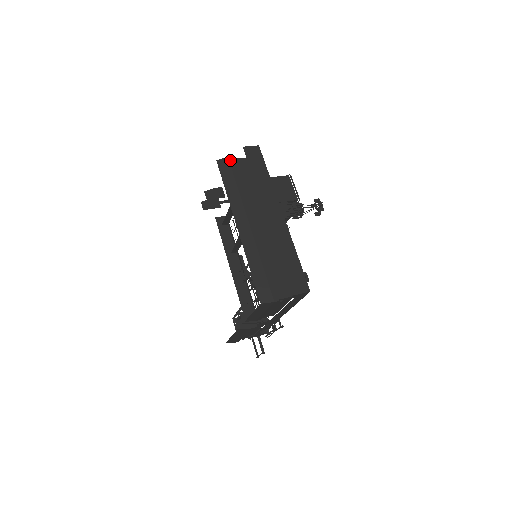
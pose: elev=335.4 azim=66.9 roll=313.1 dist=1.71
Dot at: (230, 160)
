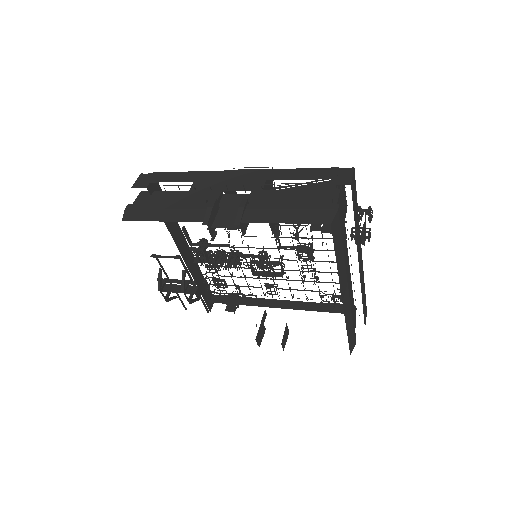
Dot at: (339, 213)
